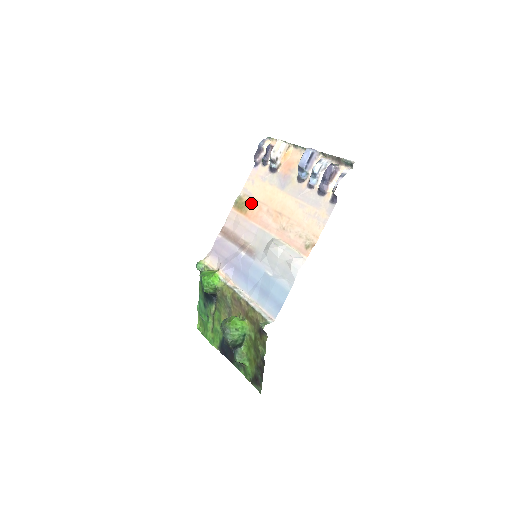
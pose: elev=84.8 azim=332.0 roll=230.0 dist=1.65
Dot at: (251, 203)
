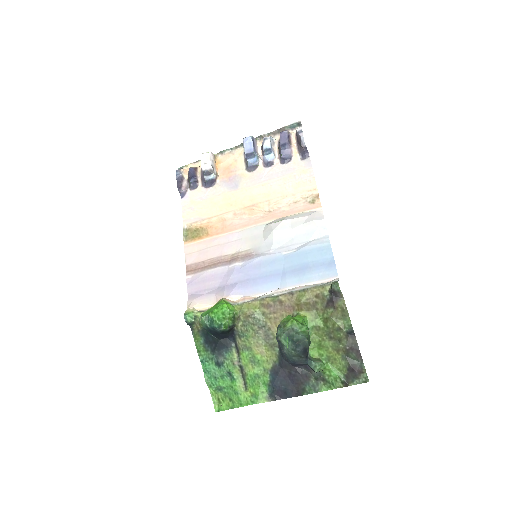
Dot at: (206, 224)
